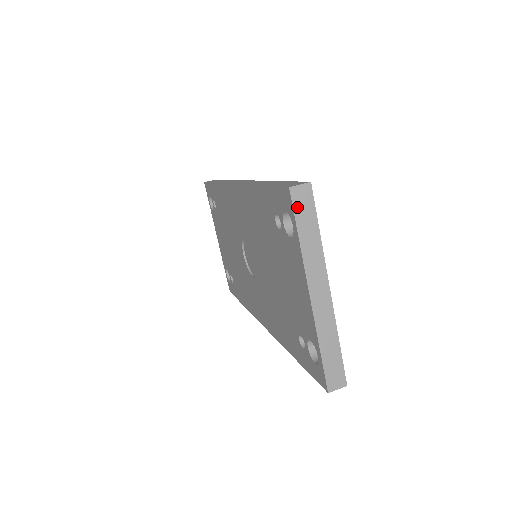
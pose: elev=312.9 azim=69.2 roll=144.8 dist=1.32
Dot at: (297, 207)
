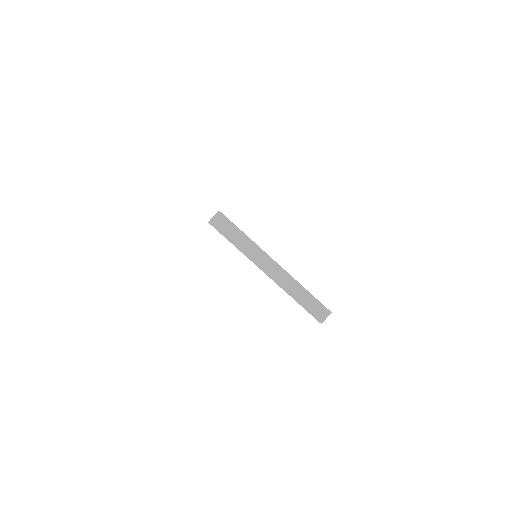
Dot at: (221, 230)
